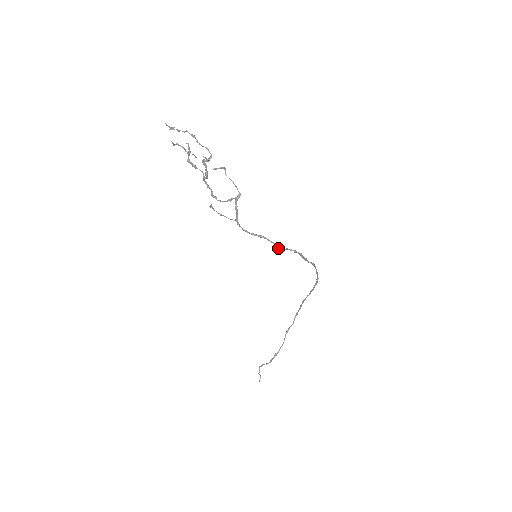
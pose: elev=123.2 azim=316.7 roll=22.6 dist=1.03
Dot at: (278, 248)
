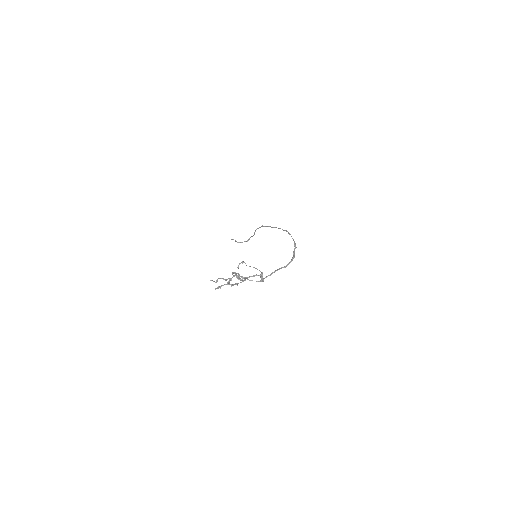
Dot at: occluded
